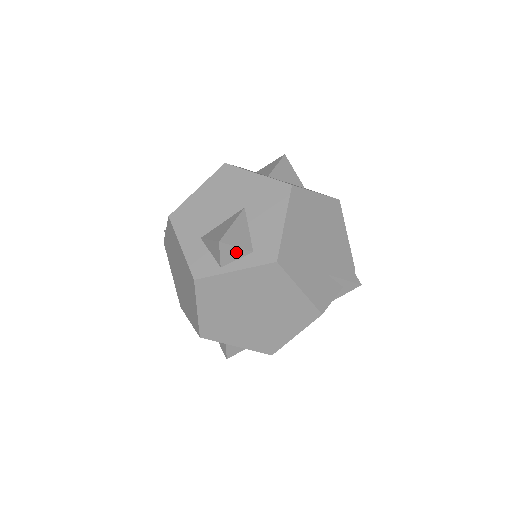
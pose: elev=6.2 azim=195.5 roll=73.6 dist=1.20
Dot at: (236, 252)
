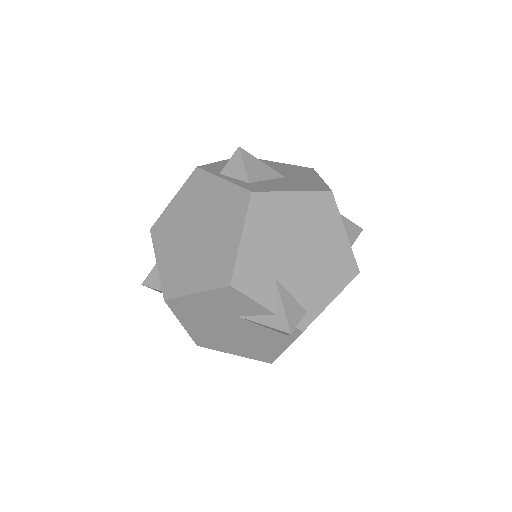
Dot at: (240, 170)
